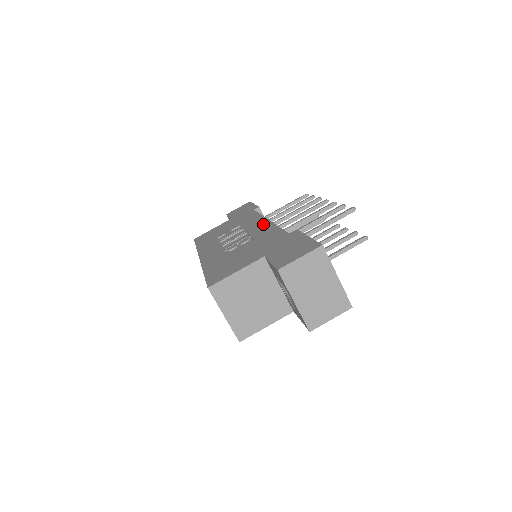
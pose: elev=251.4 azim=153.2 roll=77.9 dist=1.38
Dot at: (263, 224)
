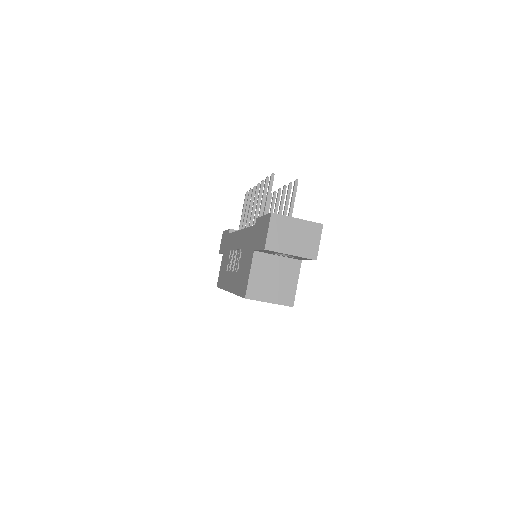
Dot at: (239, 236)
